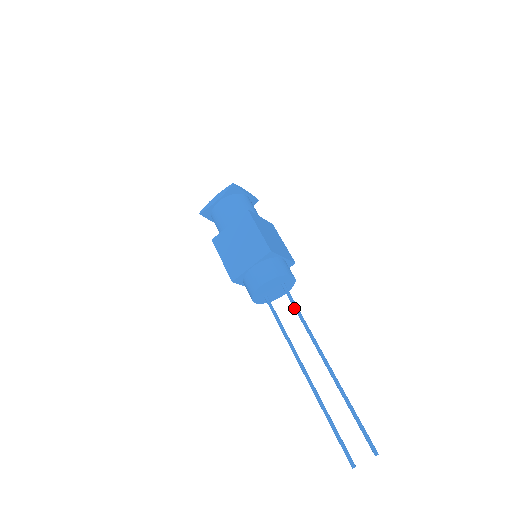
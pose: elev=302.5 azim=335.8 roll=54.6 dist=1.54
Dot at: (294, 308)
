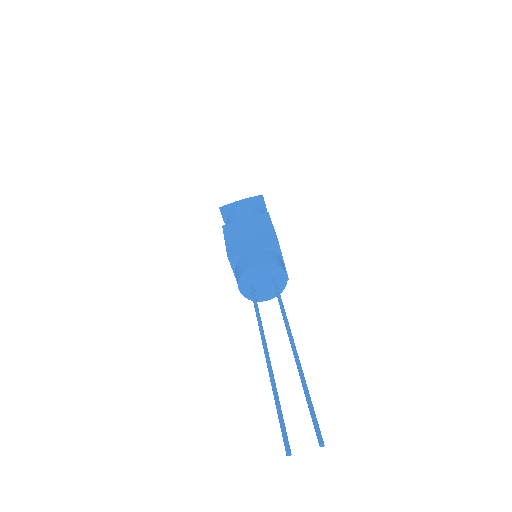
Dot at: (278, 299)
